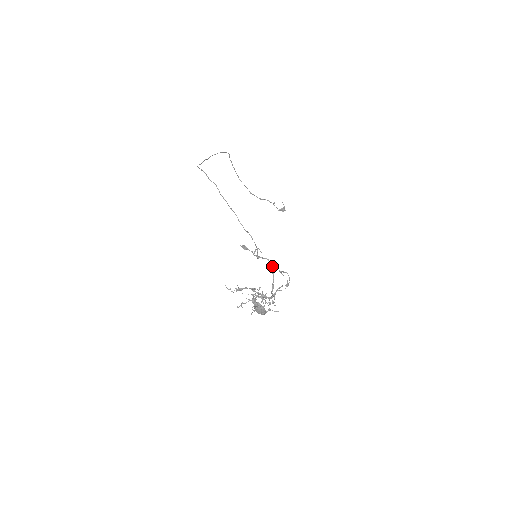
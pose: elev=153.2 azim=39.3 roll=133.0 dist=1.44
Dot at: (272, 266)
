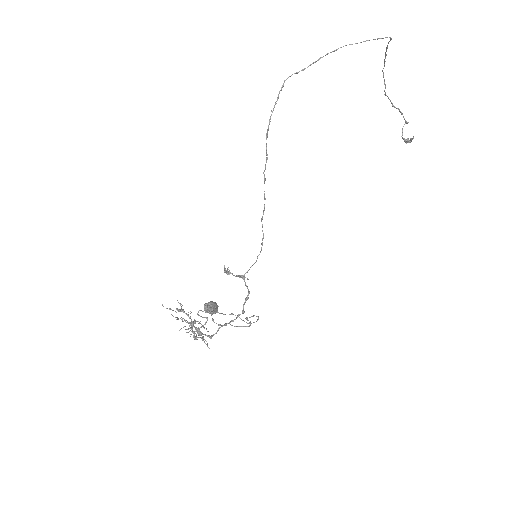
Dot at: (243, 307)
